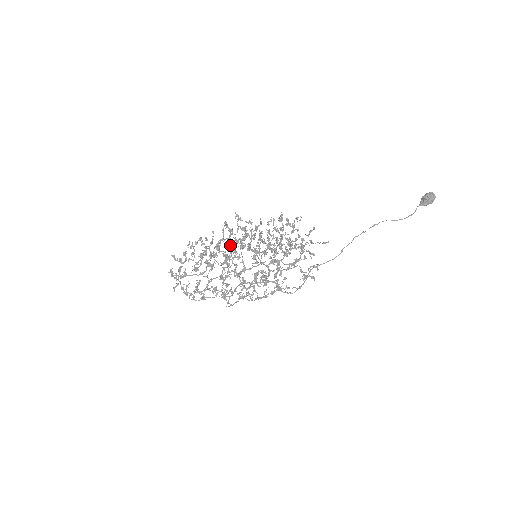
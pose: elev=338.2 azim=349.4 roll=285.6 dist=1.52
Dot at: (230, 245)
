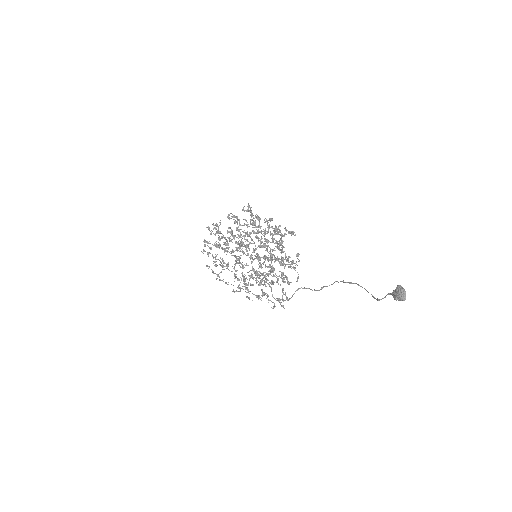
Dot at: (240, 236)
